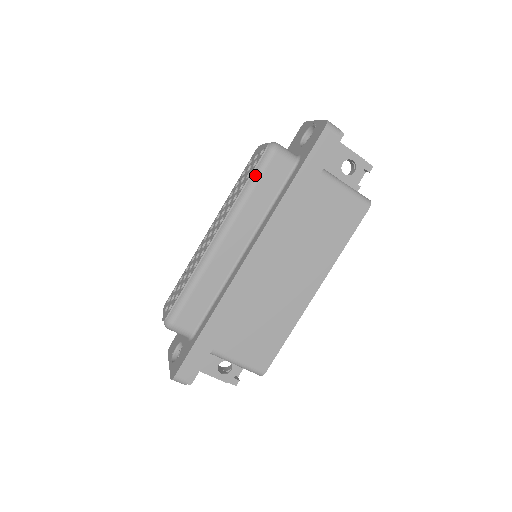
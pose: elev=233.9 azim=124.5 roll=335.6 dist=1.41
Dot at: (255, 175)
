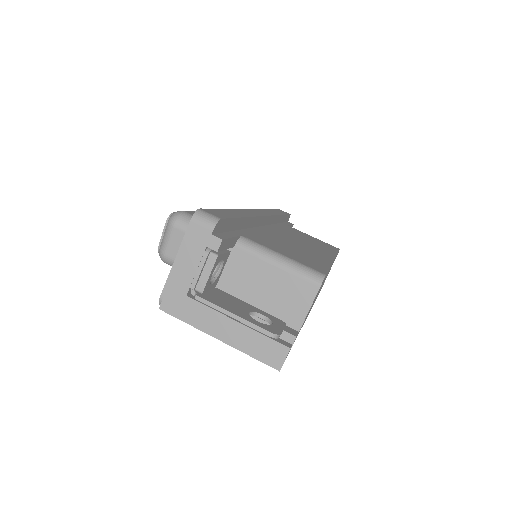
Dot at: occluded
